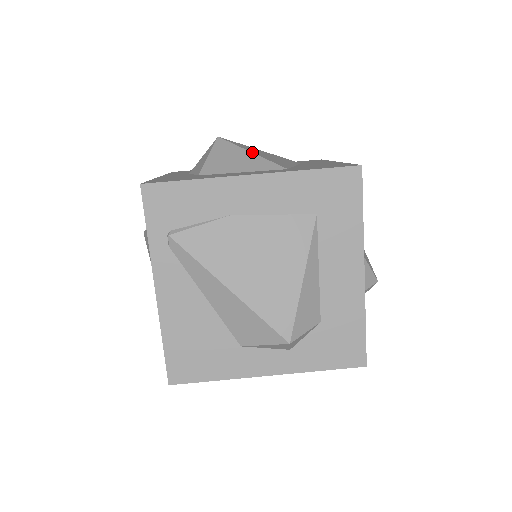
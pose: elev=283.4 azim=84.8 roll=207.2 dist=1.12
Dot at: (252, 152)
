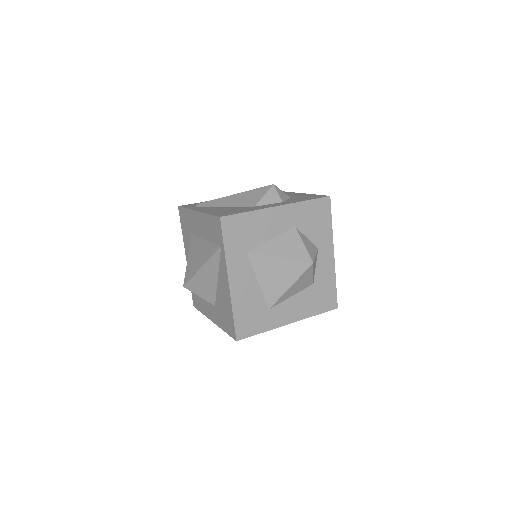
Dot at: occluded
